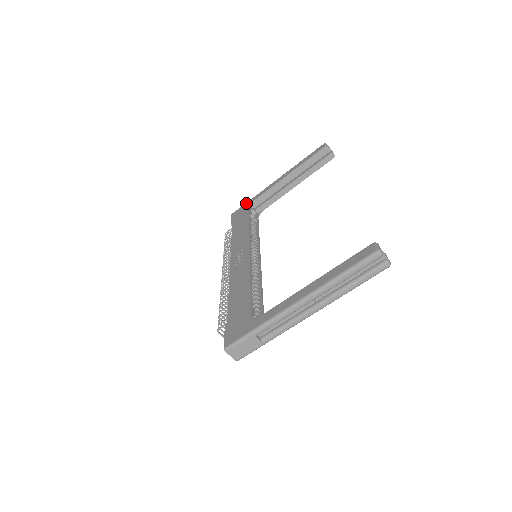
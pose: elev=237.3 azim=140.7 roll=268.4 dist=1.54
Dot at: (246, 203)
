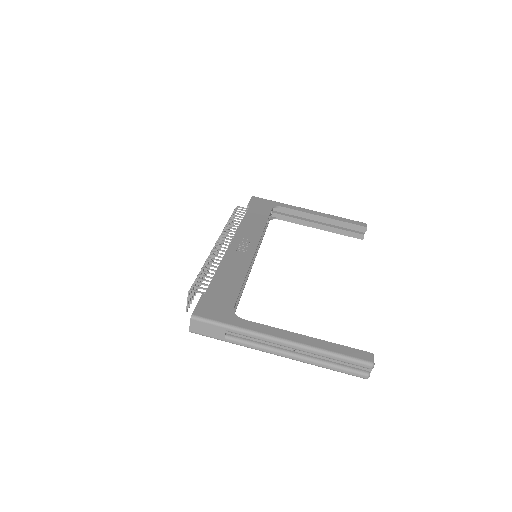
Dot at: (272, 201)
